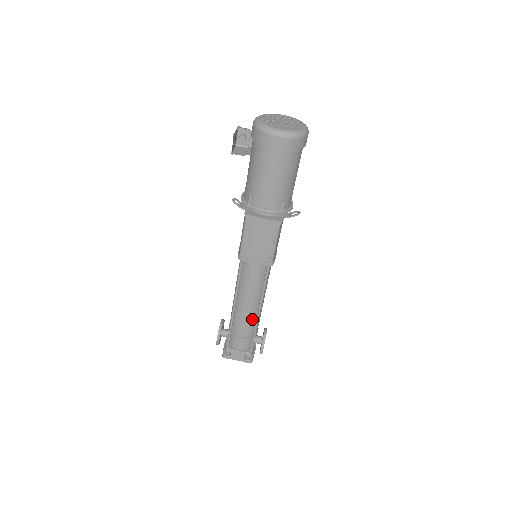
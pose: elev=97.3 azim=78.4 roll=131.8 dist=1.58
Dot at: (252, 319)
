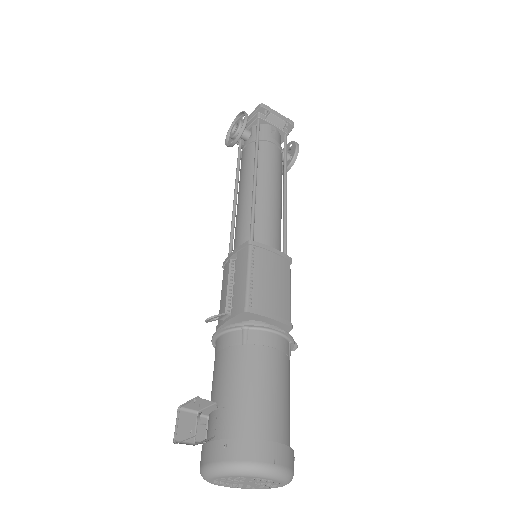
Dot at: occluded
